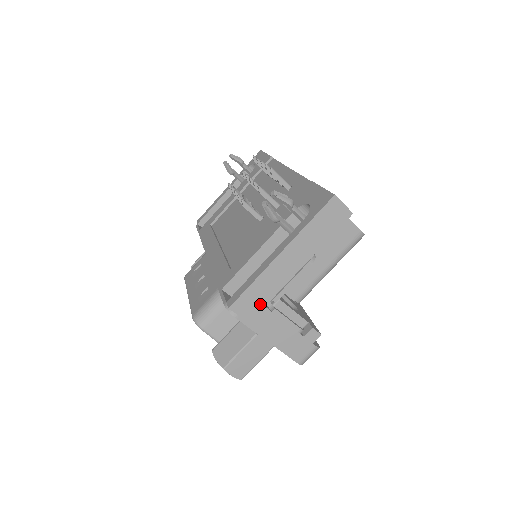
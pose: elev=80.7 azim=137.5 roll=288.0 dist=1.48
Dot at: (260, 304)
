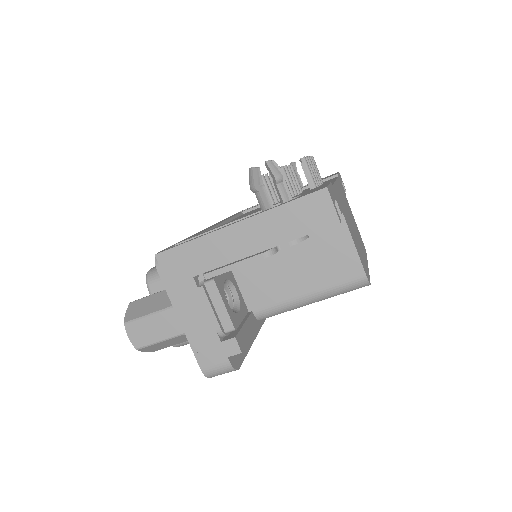
Dot at: (189, 271)
